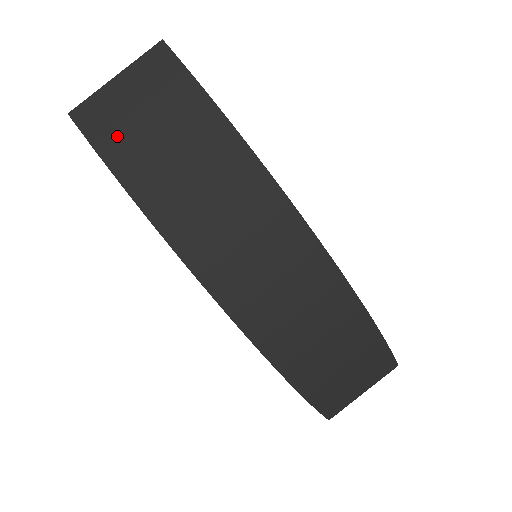
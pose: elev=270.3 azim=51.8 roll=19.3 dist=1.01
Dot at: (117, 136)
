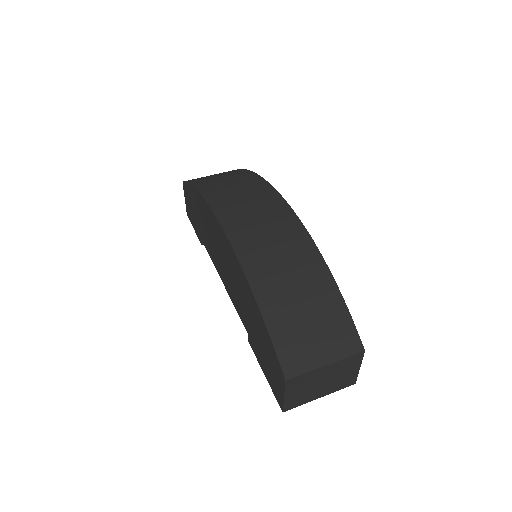
Dot at: (200, 179)
